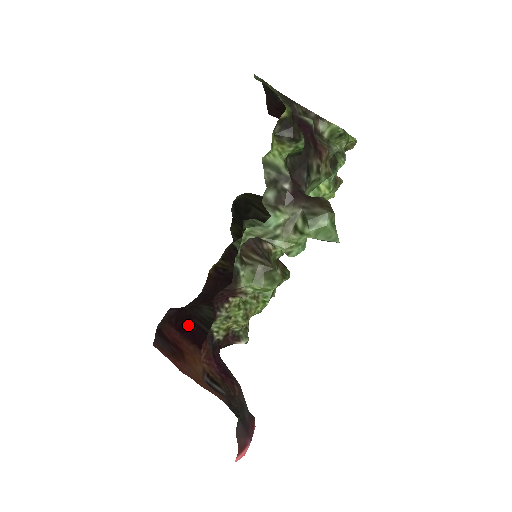
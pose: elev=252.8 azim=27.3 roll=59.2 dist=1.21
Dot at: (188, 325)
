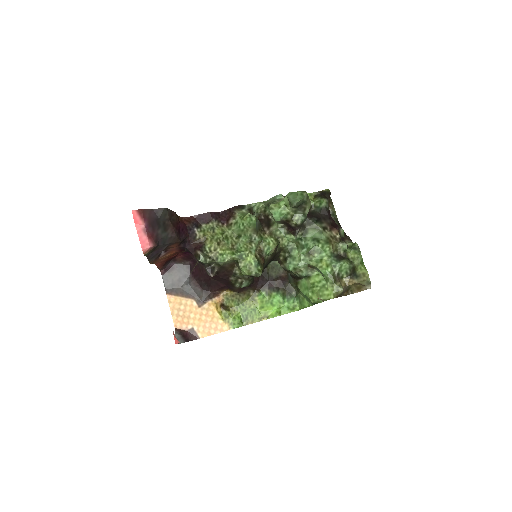
Dot at: occluded
